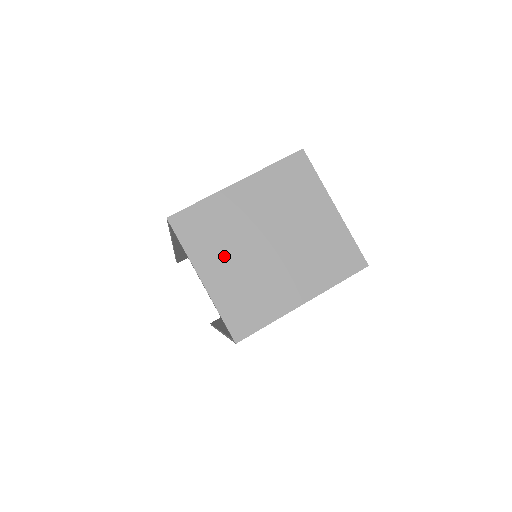
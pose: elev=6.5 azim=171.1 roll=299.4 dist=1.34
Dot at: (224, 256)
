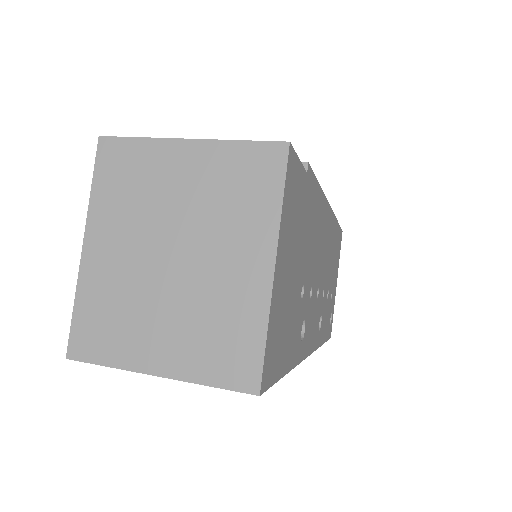
Dot at: (149, 326)
